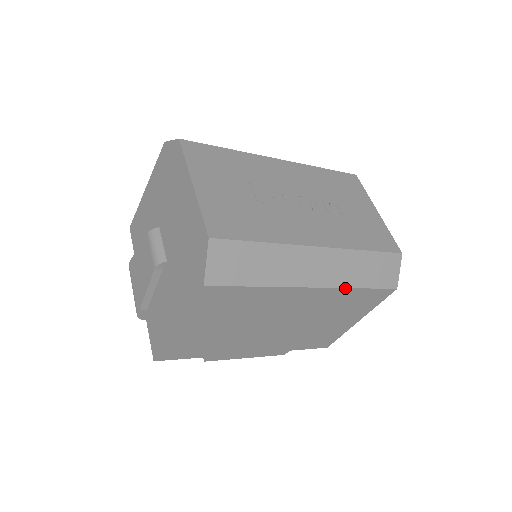
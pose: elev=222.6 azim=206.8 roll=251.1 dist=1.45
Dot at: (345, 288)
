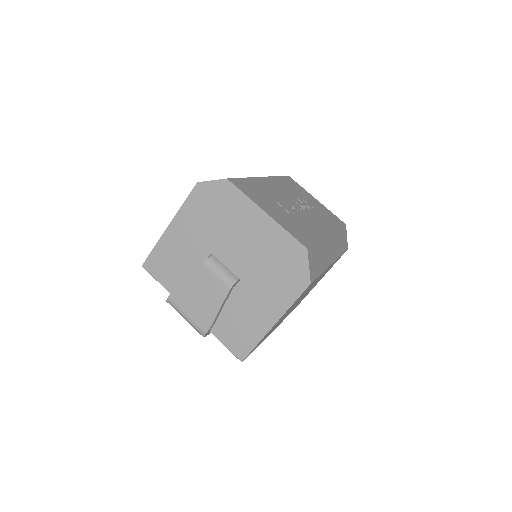
Dot at: occluded
